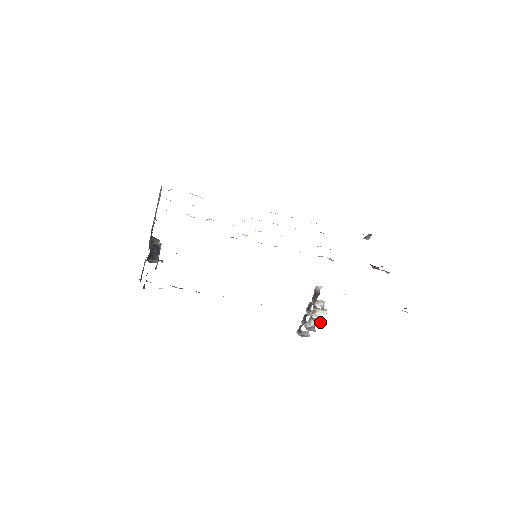
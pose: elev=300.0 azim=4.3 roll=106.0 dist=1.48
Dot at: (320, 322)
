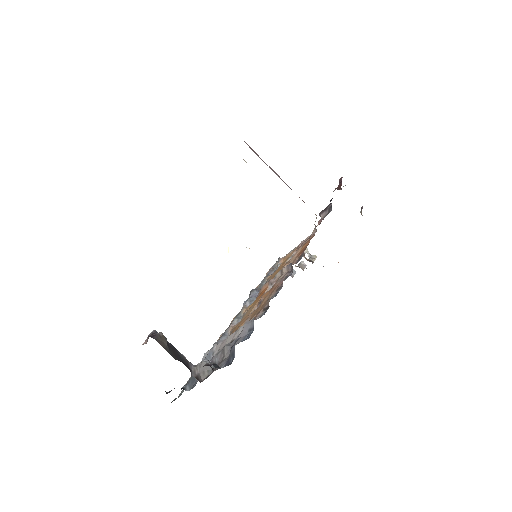
Dot at: occluded
